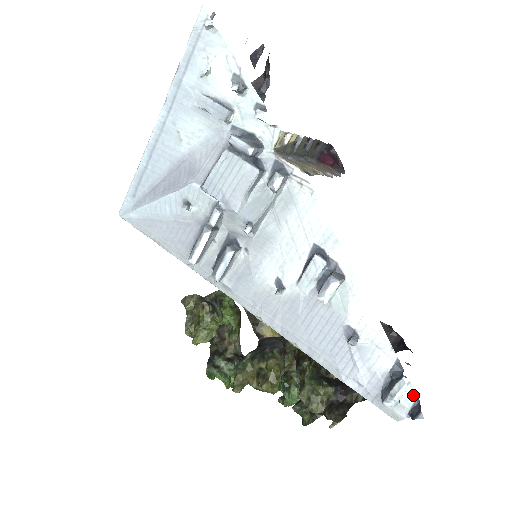
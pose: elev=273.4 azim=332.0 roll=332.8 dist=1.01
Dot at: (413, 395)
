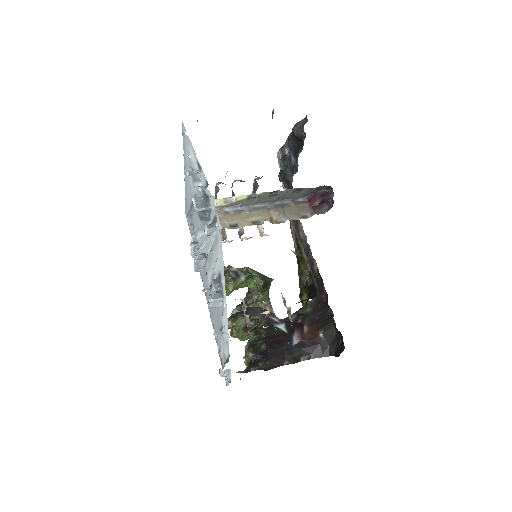
Dot at: occluded
